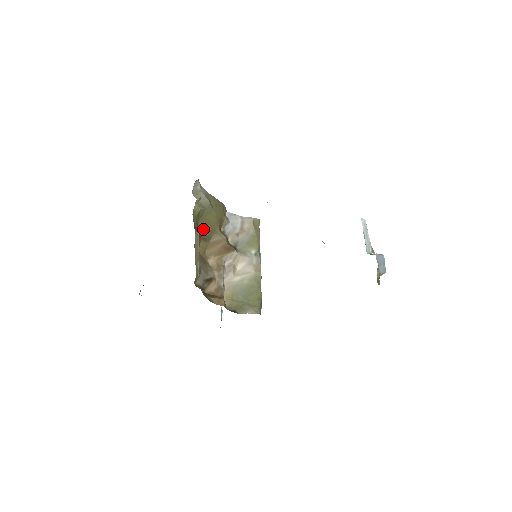
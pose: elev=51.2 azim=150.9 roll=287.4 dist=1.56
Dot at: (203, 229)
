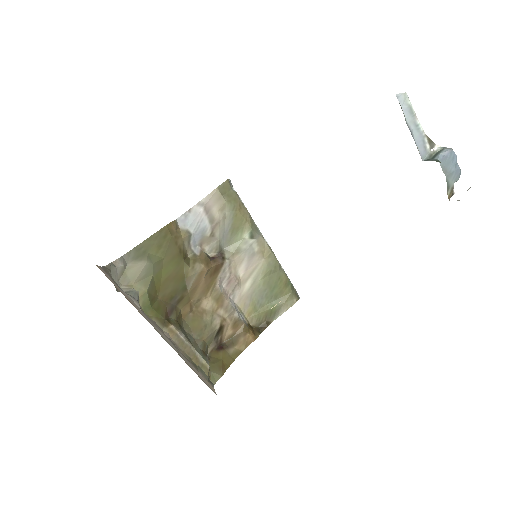
Dot at: (169, 294)
